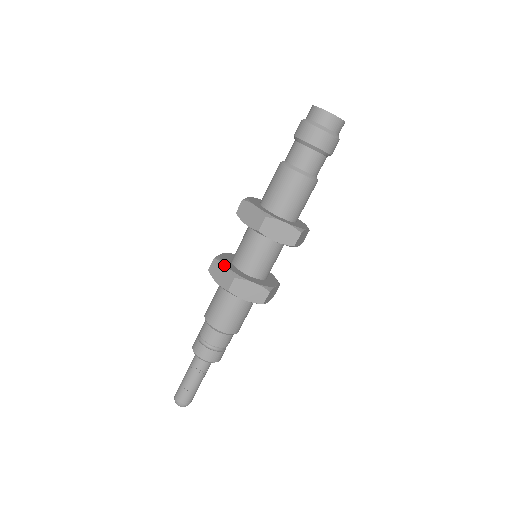
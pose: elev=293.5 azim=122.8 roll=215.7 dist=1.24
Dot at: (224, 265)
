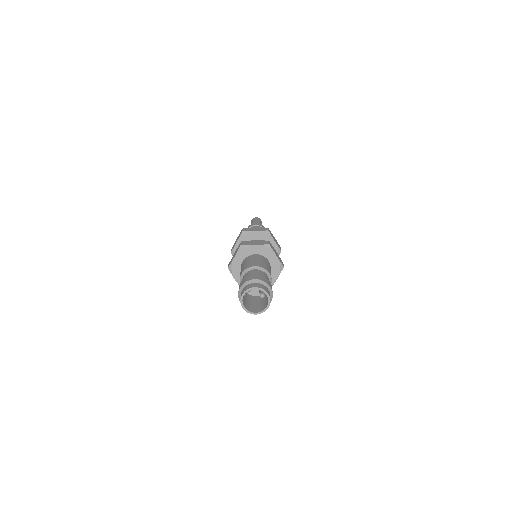
Dot at: occluded
